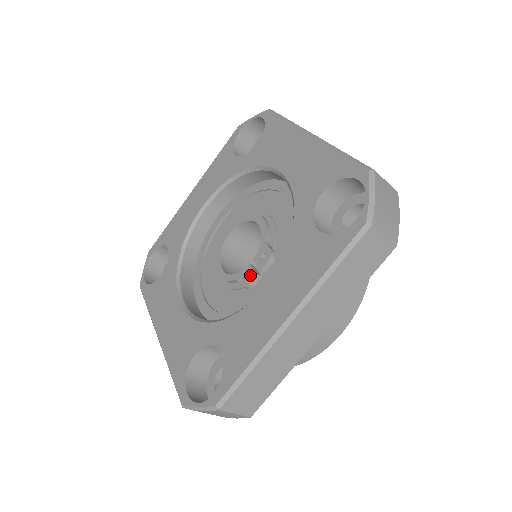
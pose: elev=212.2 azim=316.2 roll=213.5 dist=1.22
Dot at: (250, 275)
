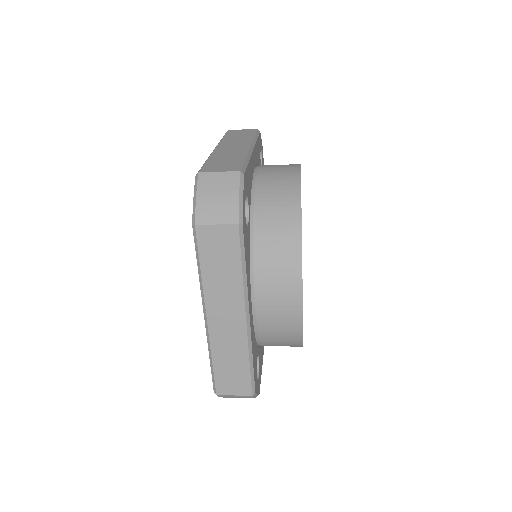
Dot at: occluded
